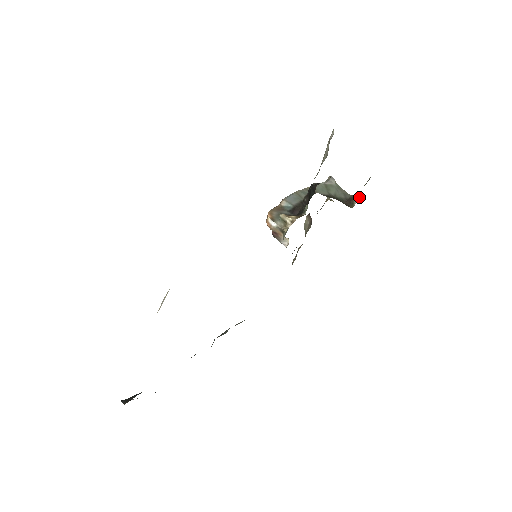
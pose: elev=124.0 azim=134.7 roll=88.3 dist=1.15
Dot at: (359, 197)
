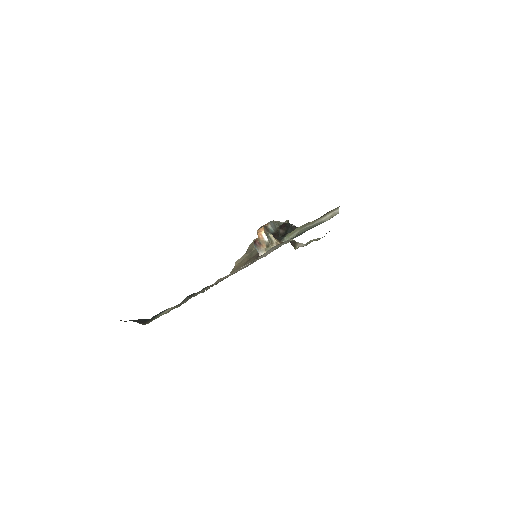
Dot at: (300, 244)
